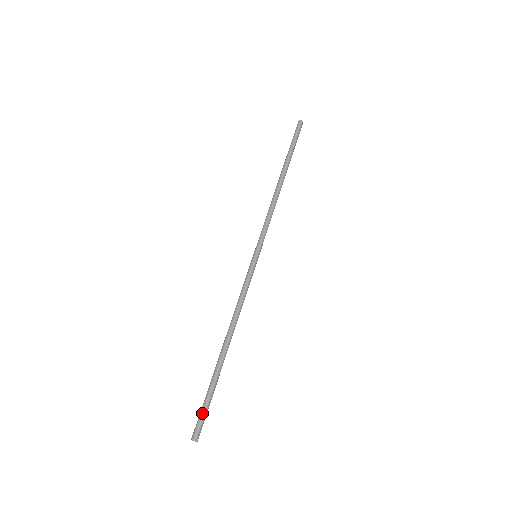
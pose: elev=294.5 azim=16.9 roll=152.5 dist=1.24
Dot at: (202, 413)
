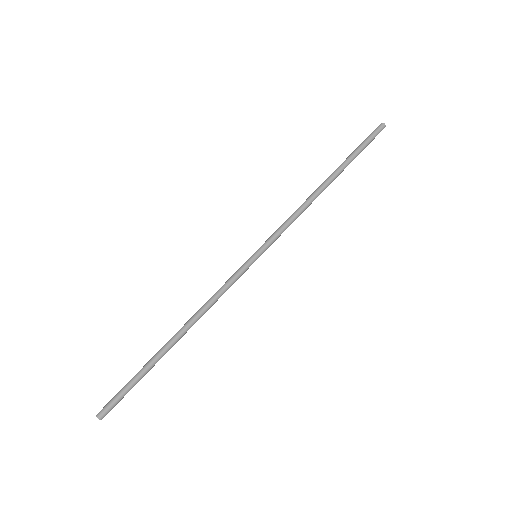
Dot at: (118, 393)
